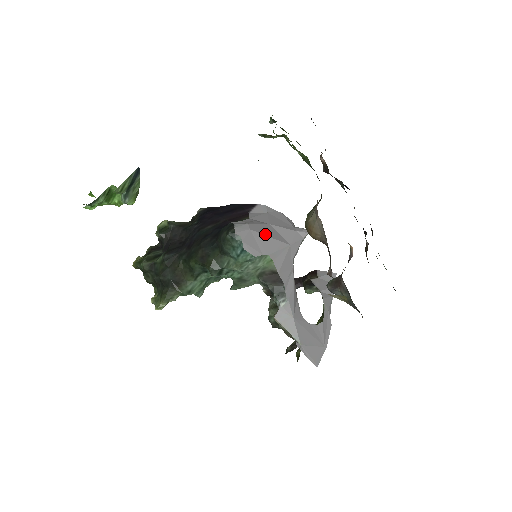
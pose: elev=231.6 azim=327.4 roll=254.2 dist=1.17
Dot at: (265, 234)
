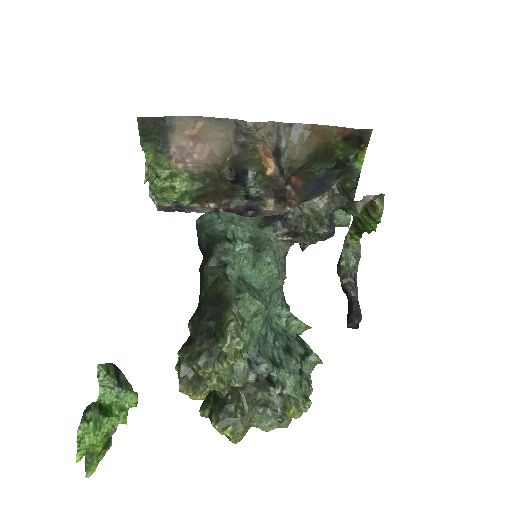
Dot at: occluded
